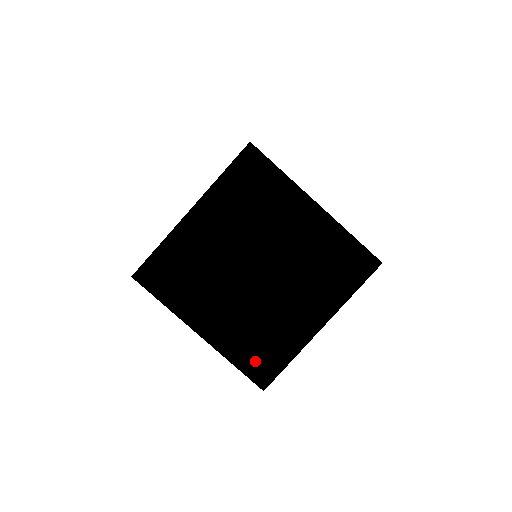
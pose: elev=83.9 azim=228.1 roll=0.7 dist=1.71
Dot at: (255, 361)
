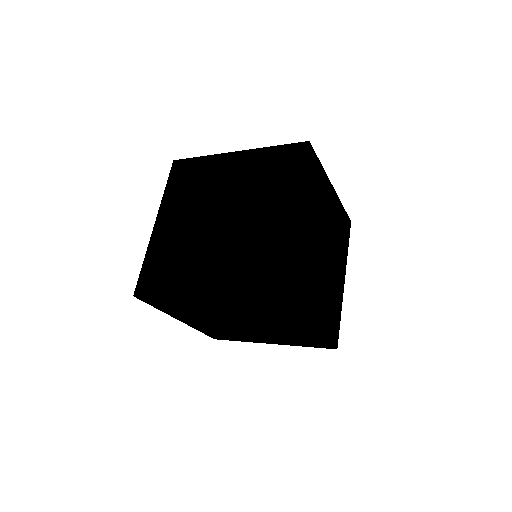
Dot at: (215, 335)
